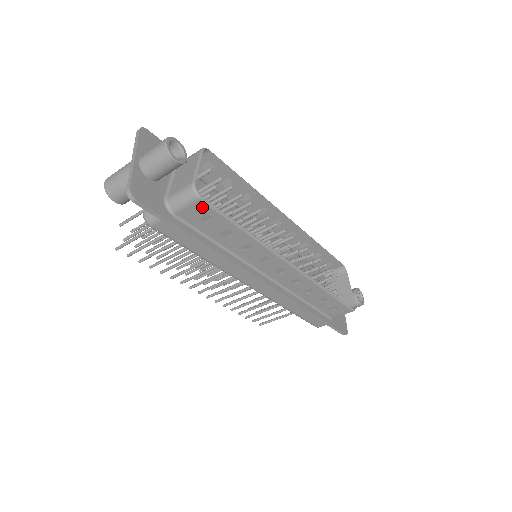
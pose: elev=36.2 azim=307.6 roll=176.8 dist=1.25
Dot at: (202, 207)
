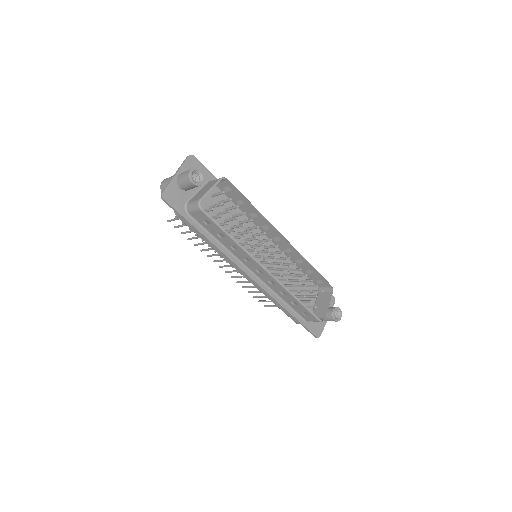
Dot at: (203, 215)
